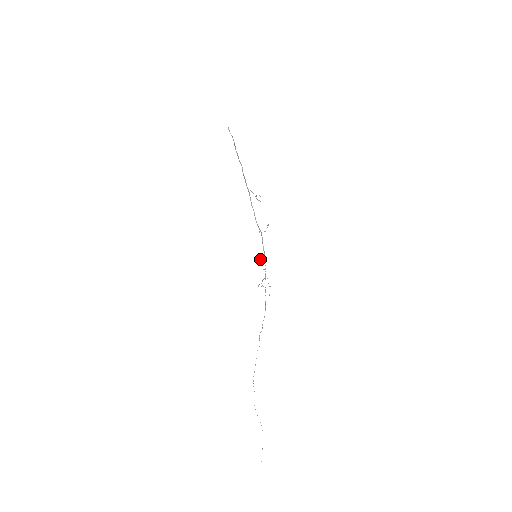
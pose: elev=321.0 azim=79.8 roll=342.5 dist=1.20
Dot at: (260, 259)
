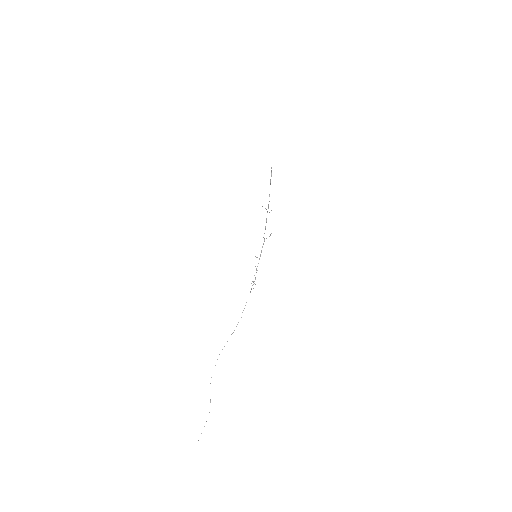
Dot at: (257, 257)
